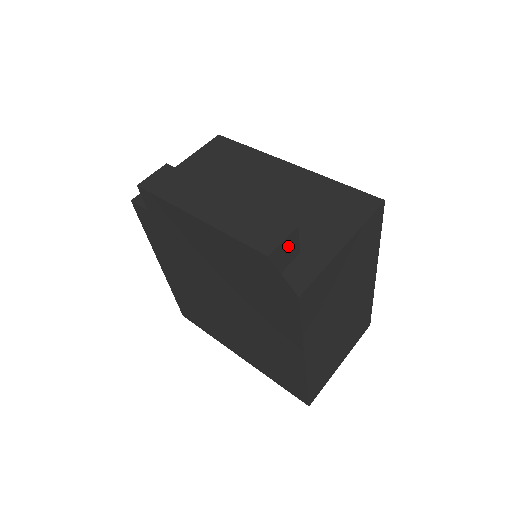
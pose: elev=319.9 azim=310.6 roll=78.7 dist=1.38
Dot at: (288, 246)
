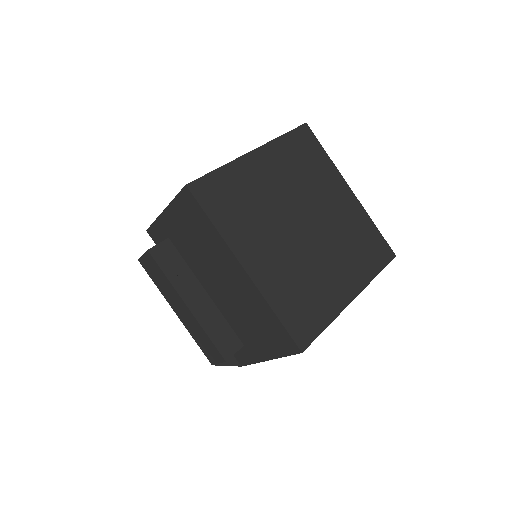
Dot at: occluded
